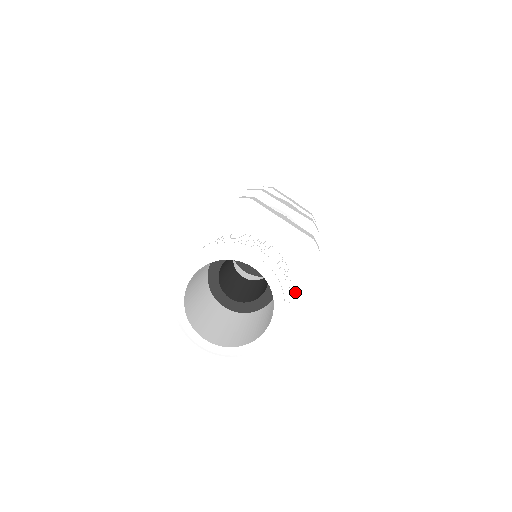
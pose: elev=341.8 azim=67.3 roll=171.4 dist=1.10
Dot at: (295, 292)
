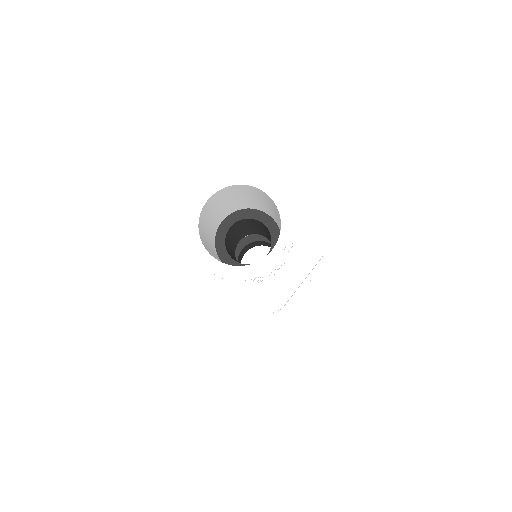
Dot at: (295, 224)
